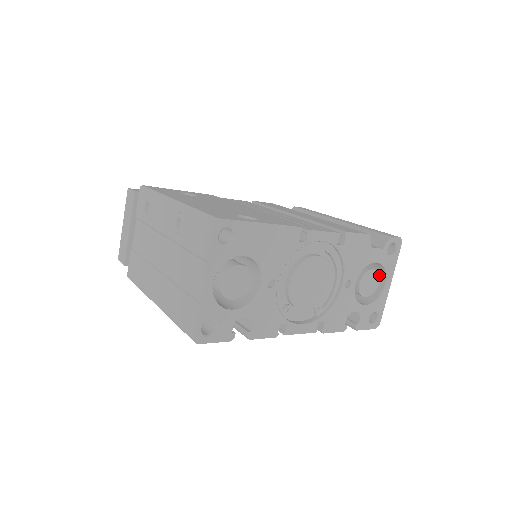
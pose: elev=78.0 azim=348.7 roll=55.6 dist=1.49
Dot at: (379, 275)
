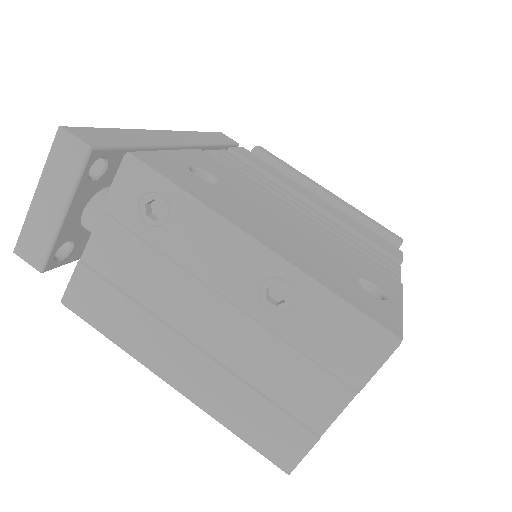
Dot at: occluded
